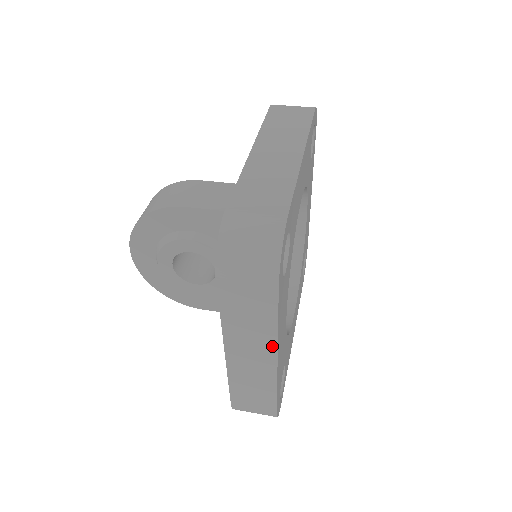
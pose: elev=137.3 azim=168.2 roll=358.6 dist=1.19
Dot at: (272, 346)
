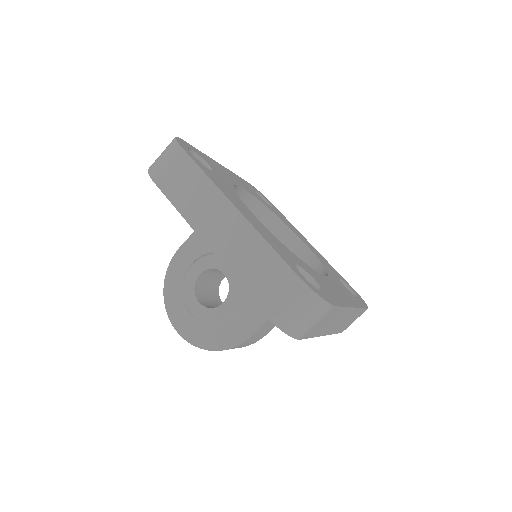
Dot at: (220, 197)
